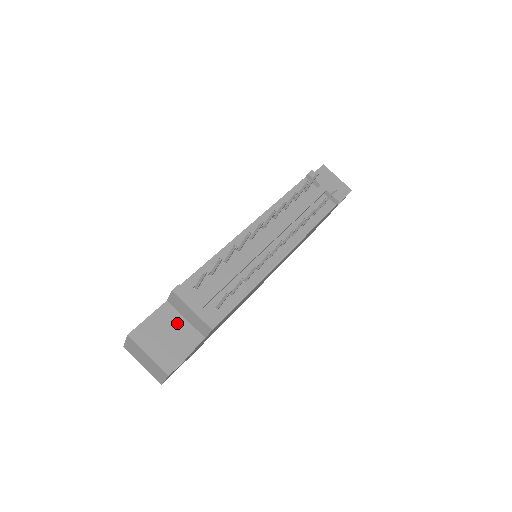
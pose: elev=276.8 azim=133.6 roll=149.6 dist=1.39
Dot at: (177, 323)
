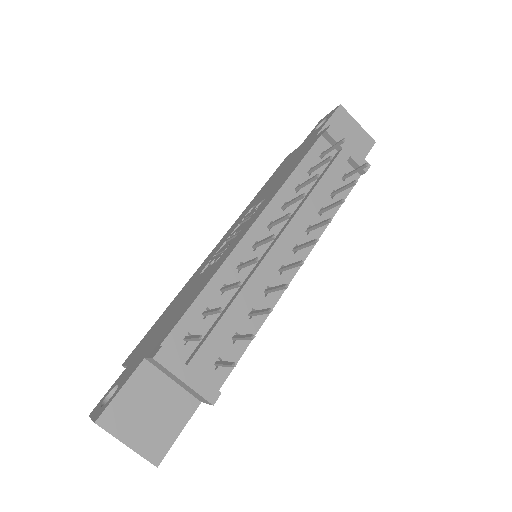
Dot at: (162, 389)
